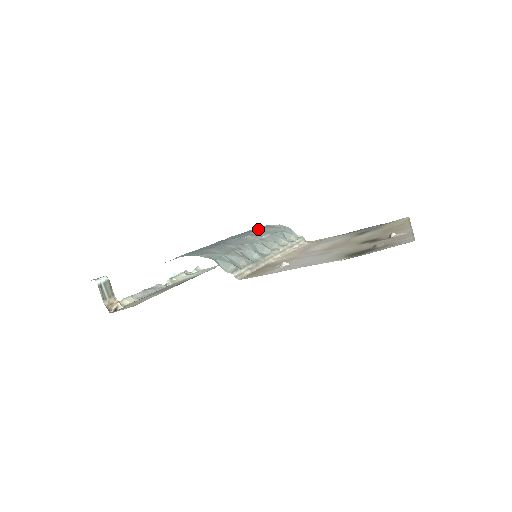
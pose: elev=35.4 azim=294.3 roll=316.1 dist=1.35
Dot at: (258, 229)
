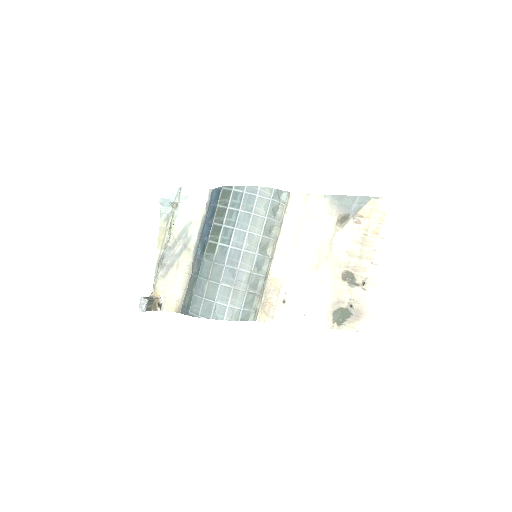
Dot at: (250, 214)
